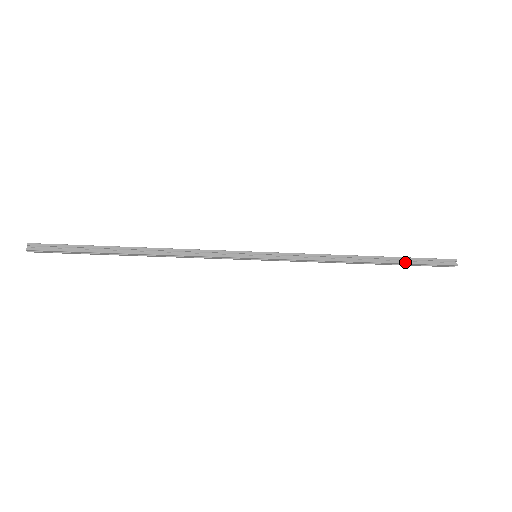
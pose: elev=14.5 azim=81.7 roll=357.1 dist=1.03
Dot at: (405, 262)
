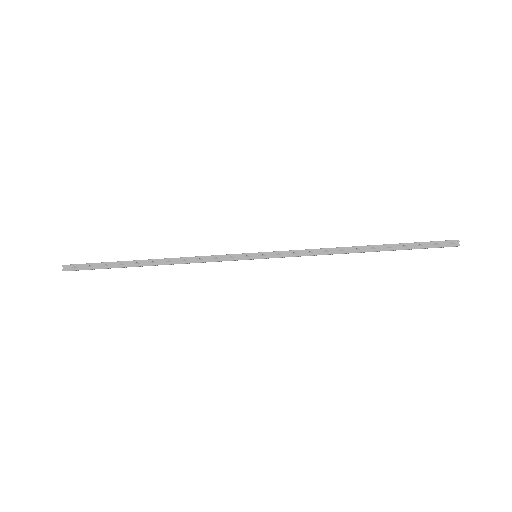
Dot at: (402, 243)
